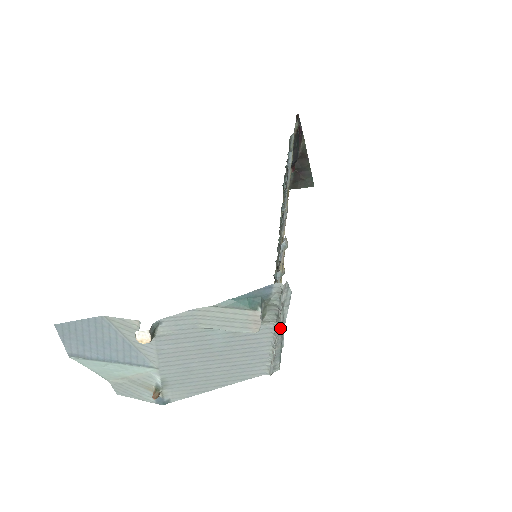
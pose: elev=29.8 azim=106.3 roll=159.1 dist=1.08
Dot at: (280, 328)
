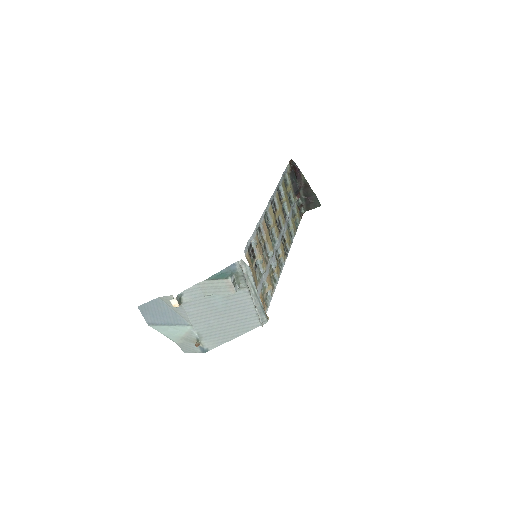
Dot at: (253, 291)
